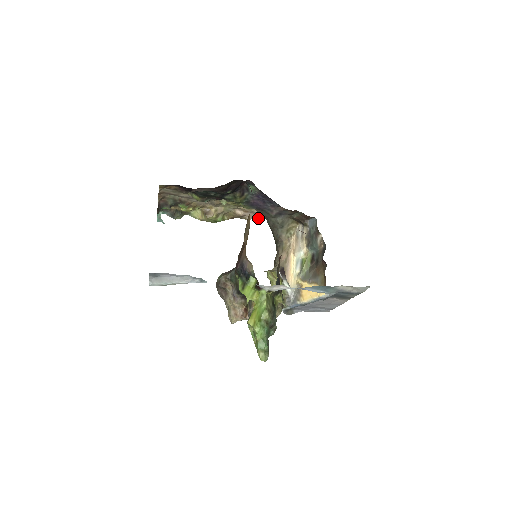
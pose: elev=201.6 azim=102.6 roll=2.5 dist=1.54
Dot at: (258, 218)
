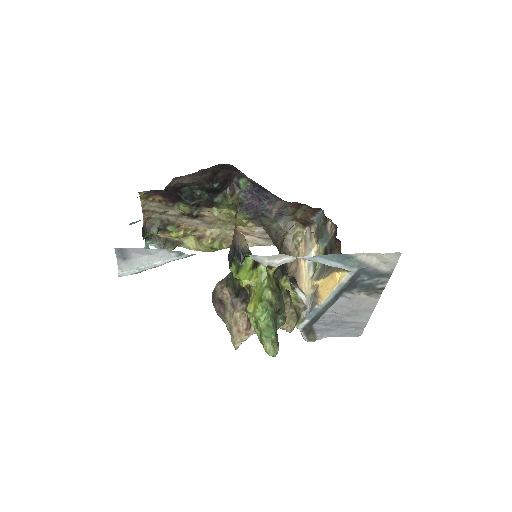
Dot at: (262, 244)
